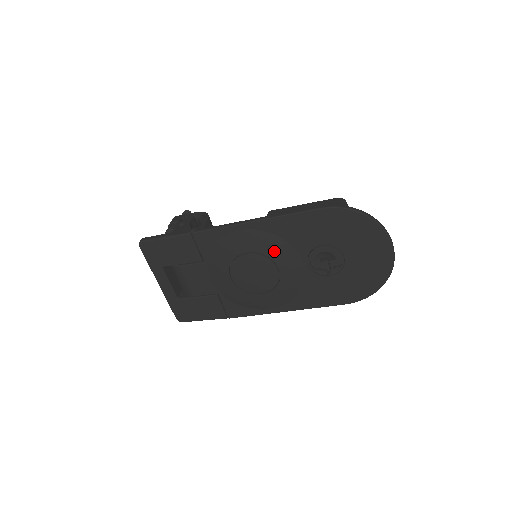
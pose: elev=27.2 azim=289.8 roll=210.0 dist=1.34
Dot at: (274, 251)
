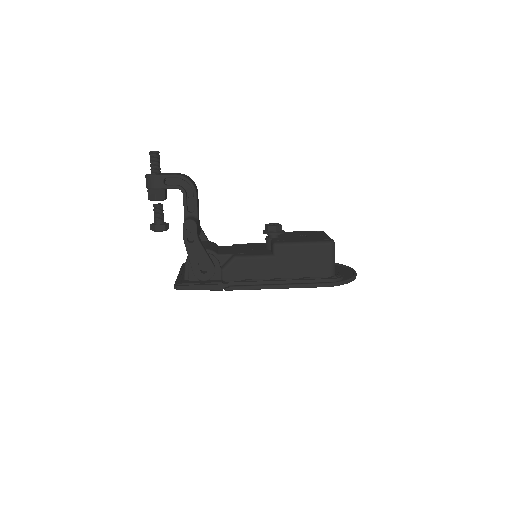
Dot at: occluded
